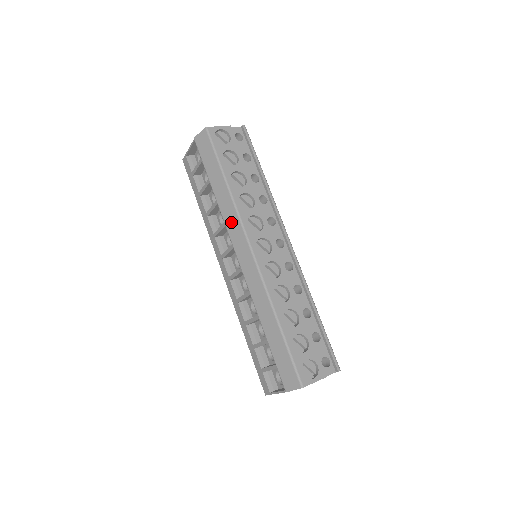
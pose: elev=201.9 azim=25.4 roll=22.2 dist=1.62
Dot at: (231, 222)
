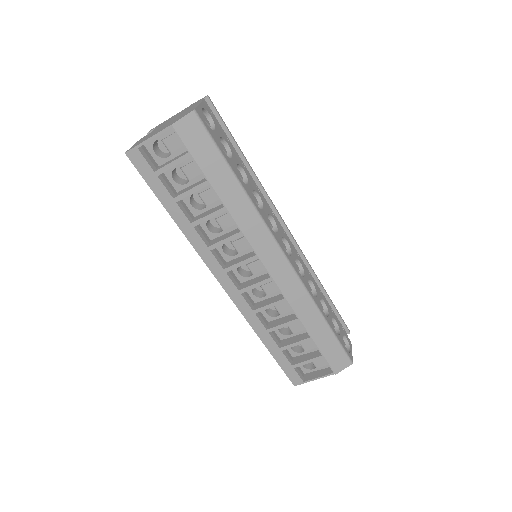
Dot at: (253, 231)
